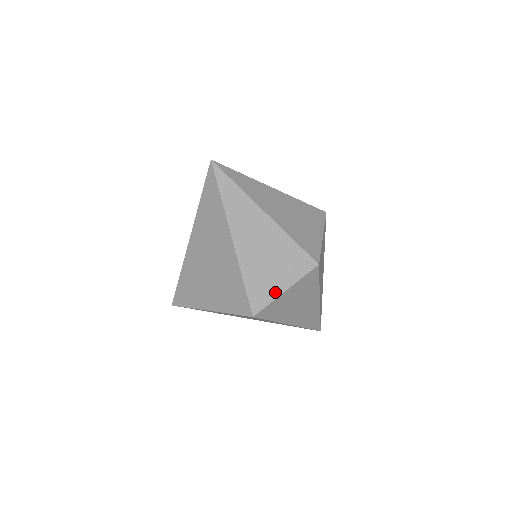
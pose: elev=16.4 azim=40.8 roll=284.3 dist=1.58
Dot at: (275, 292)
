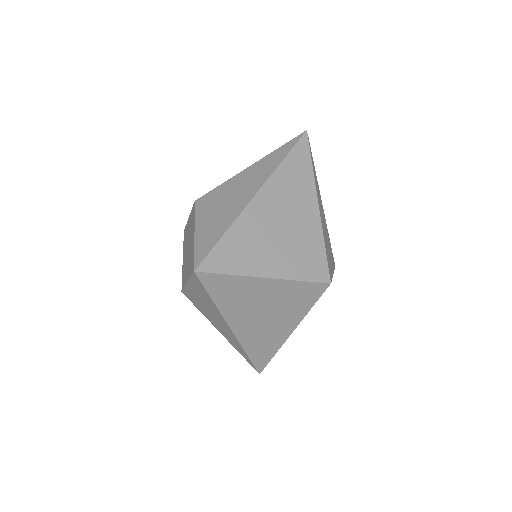
Dot at: occluded
